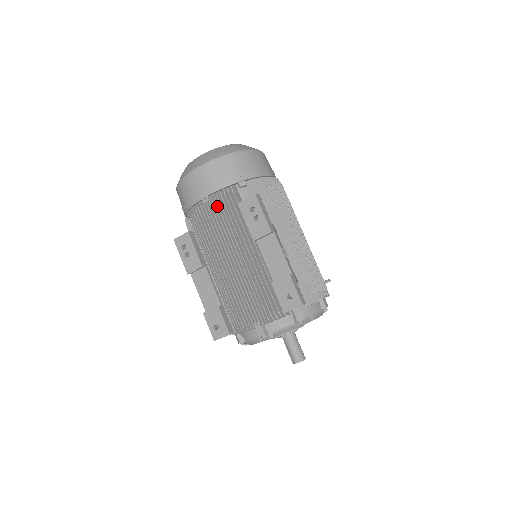
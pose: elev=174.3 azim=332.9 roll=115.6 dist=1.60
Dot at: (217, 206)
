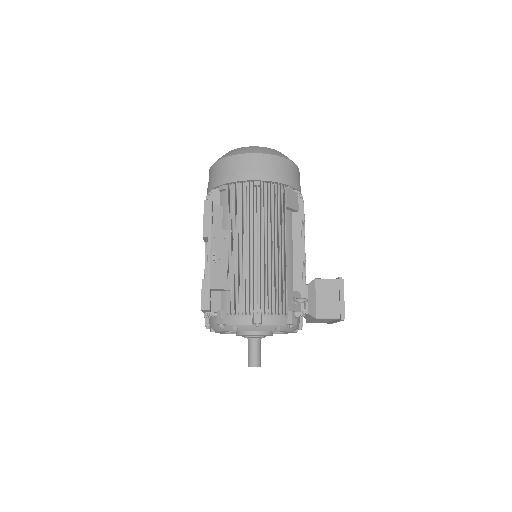
Dot at: occluded
